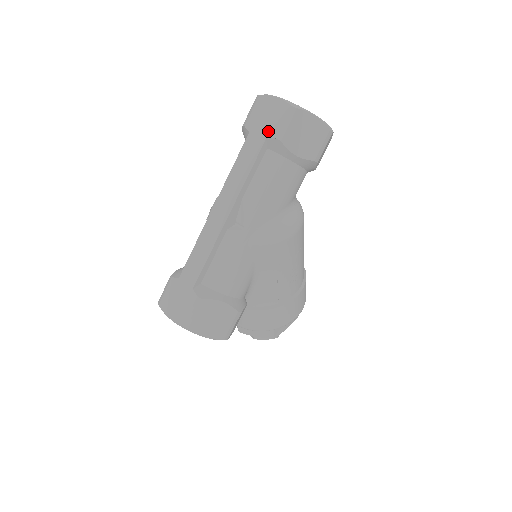
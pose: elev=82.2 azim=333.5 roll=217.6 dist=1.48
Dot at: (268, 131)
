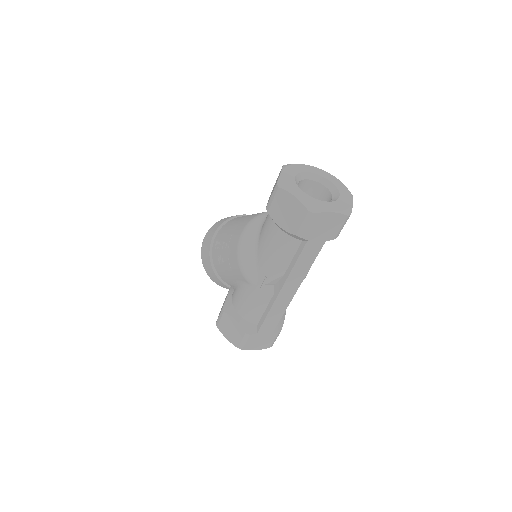
Dot at: (327, 237)
